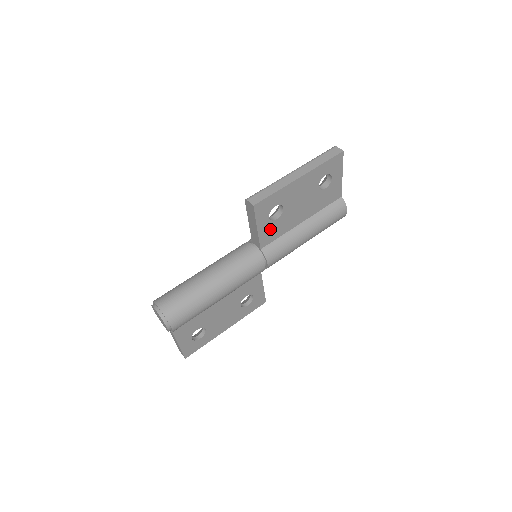
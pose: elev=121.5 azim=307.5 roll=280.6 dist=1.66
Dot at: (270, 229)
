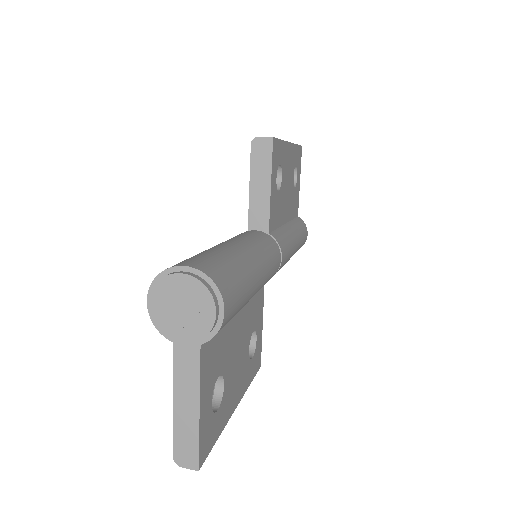
Dot at: (274, 203)
